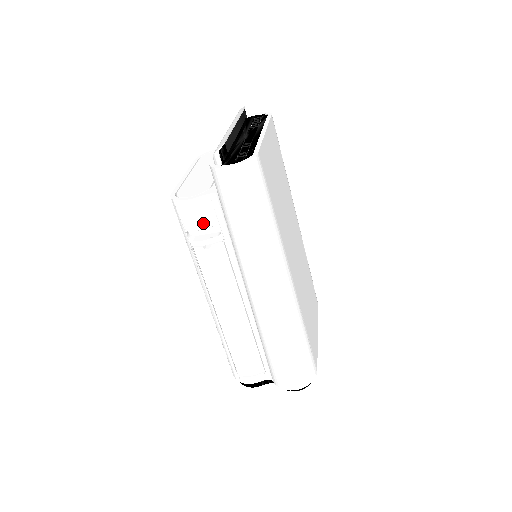
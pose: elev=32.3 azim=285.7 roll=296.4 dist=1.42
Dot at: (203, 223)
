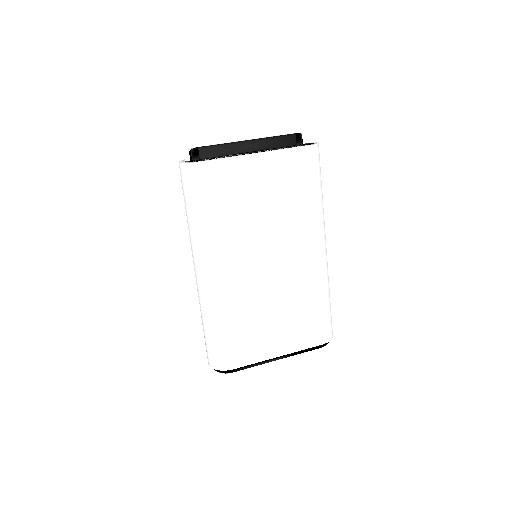
Dot at: occluded
